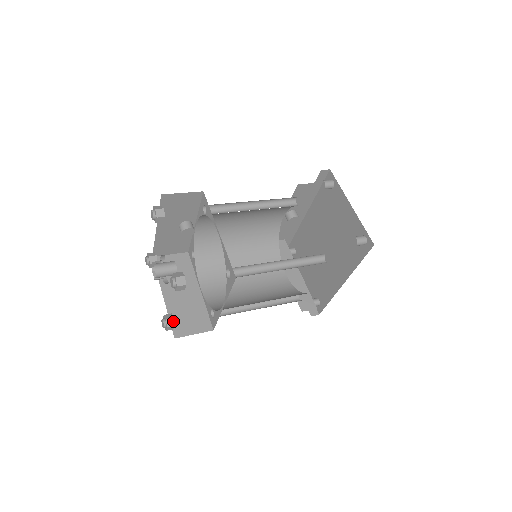
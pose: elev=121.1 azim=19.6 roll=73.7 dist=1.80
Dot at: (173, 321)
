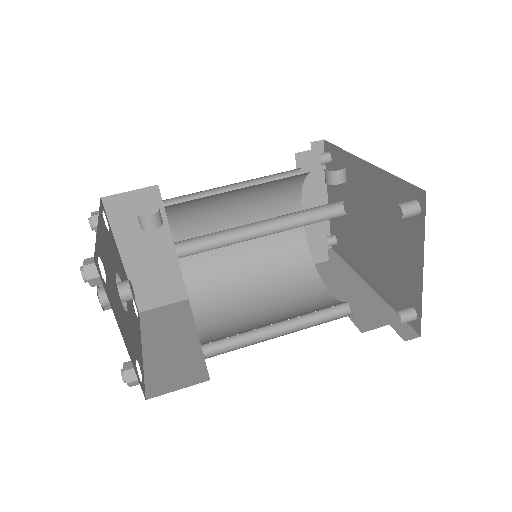
Dot at: occluded
